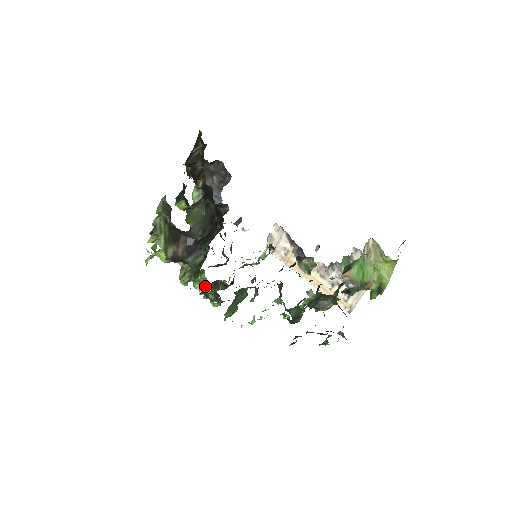
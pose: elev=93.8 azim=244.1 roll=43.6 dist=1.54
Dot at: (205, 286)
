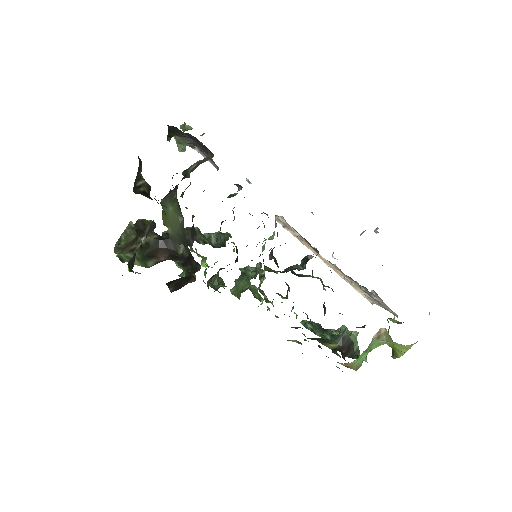
Dot at: (205, 264)
